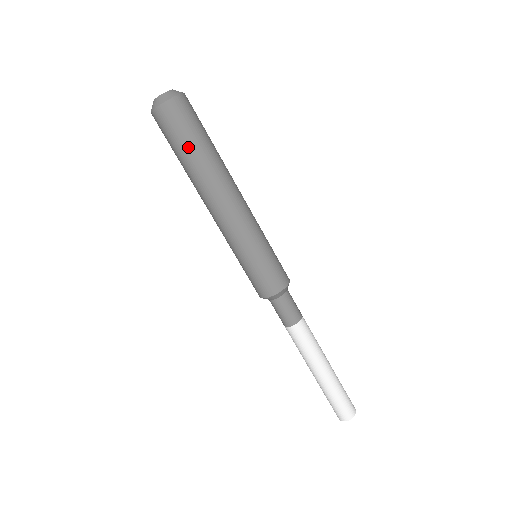
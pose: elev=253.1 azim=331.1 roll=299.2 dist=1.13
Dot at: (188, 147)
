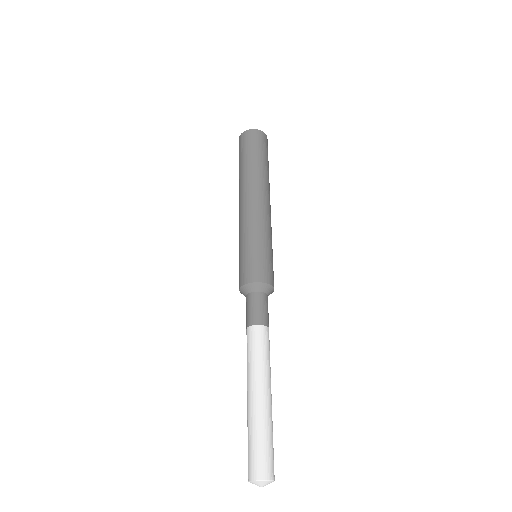
Dot at: (244, 159)
